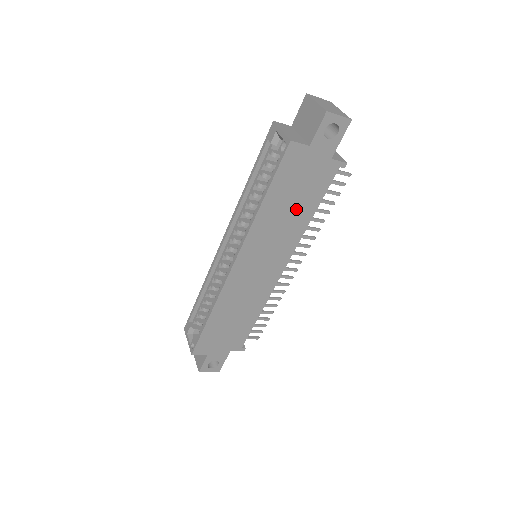
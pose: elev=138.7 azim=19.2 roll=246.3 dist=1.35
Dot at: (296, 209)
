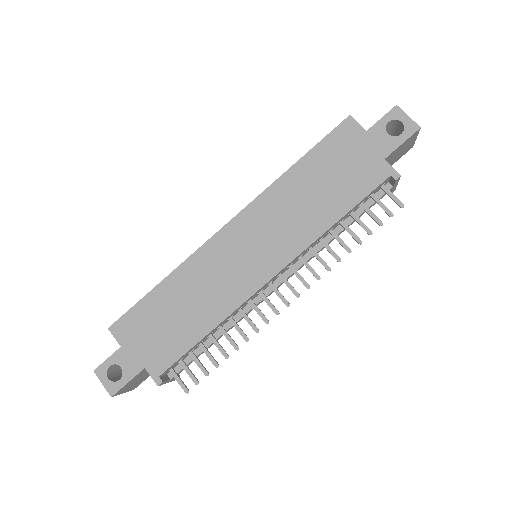
Dot at: (323, 198)
